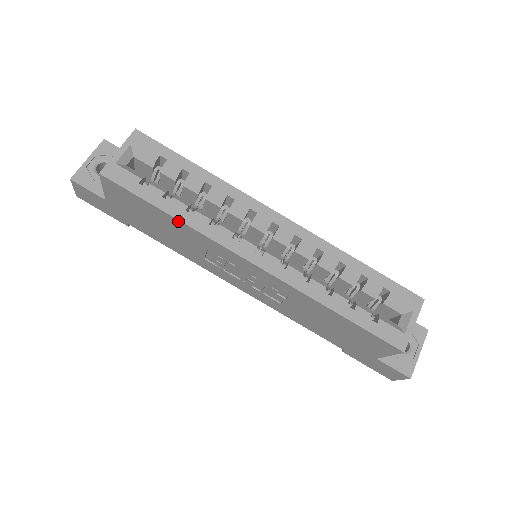
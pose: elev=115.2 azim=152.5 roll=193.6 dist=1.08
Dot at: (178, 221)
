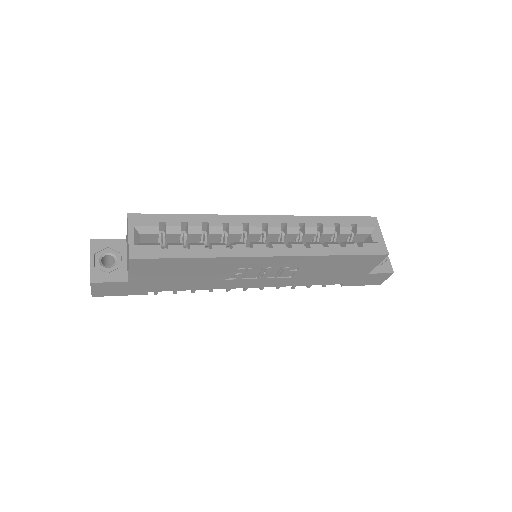
Dot at: (205, 259)
